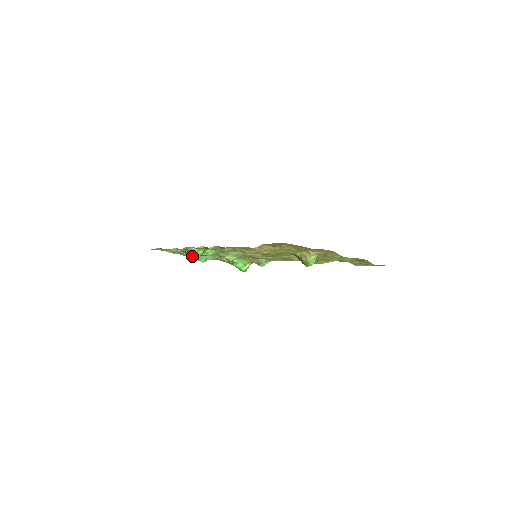
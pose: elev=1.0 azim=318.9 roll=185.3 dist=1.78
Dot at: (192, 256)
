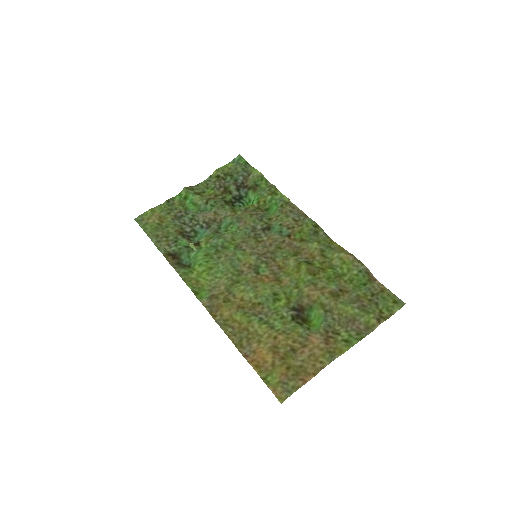
Dot at: (184, 264)
